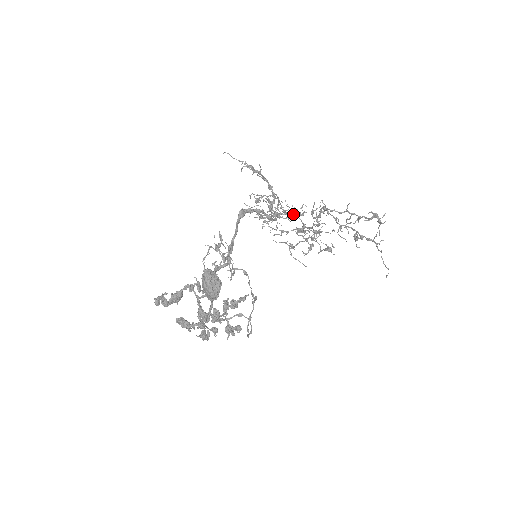
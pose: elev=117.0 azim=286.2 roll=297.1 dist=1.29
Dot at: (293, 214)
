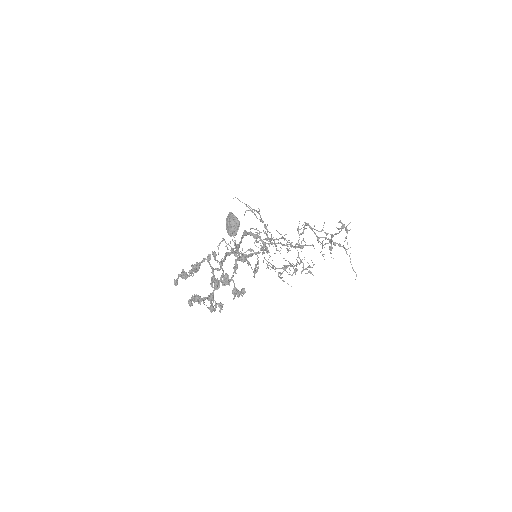
Dot at: (283, 237)
